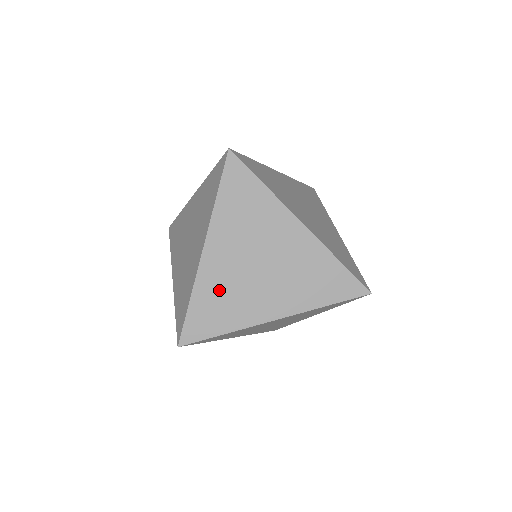
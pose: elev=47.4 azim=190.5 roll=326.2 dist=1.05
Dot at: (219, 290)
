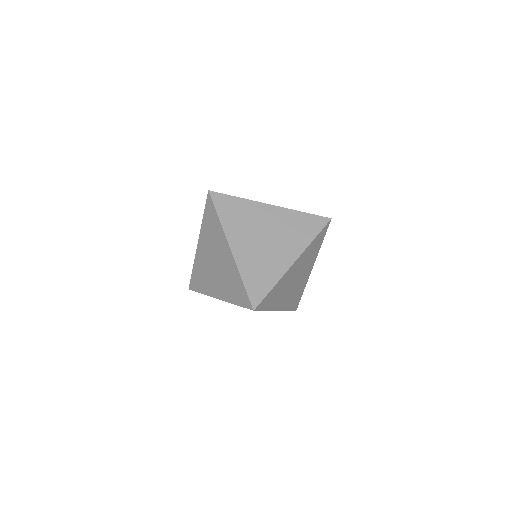
Dot at: (254, 264)
